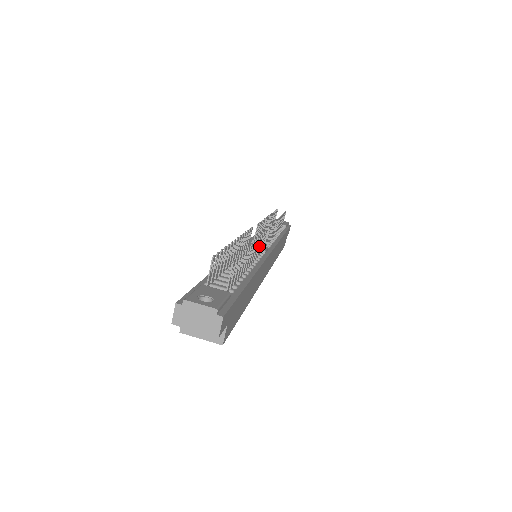
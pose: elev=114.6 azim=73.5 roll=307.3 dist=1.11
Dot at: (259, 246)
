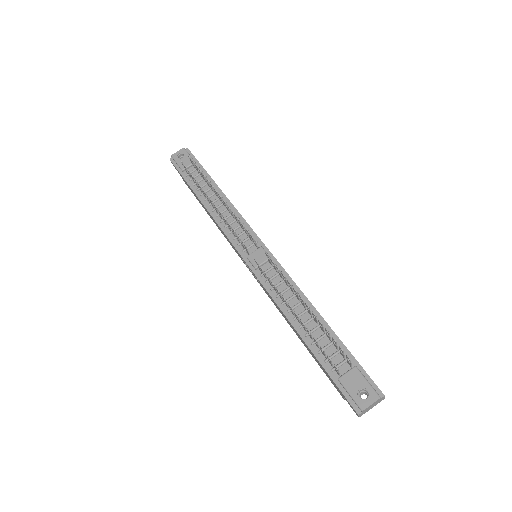
Dot at: (281, 274)
